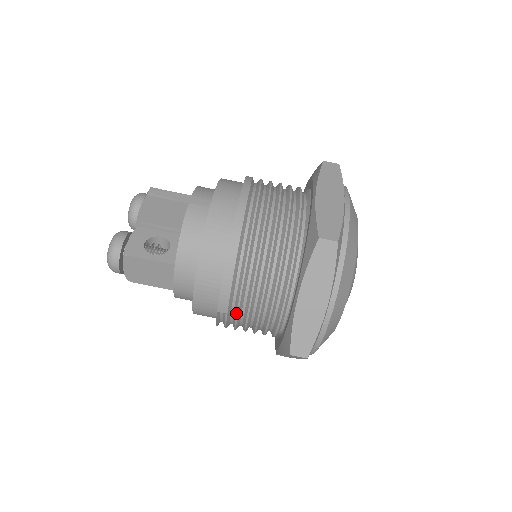
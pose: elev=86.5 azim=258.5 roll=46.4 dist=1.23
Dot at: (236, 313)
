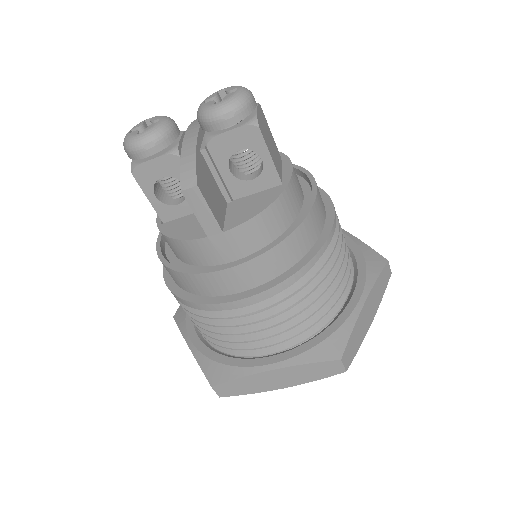
Dot at: occluded
